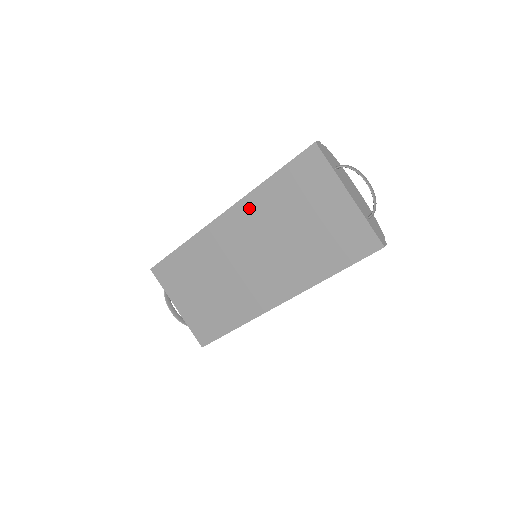
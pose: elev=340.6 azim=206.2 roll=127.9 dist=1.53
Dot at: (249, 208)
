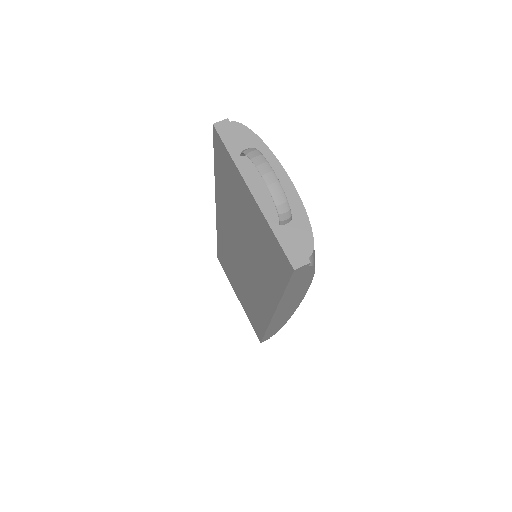
Dot at: (221, 205)
